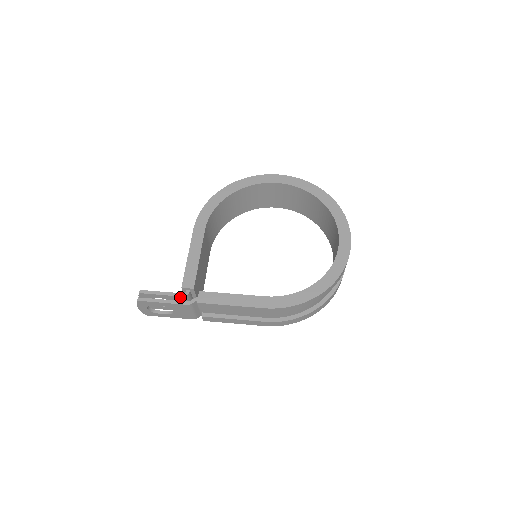
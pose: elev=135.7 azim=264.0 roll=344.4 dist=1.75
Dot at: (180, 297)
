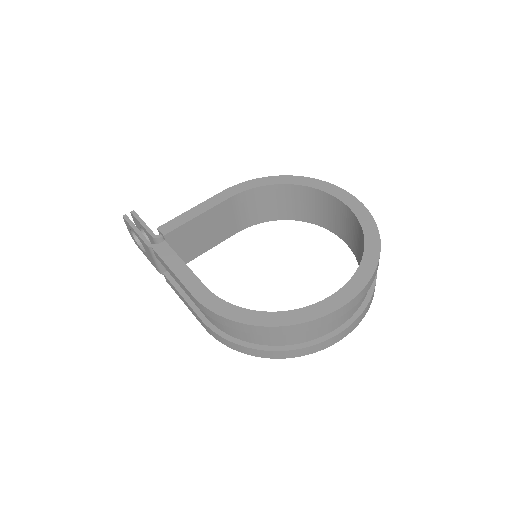
Dot at: (151, 236)
